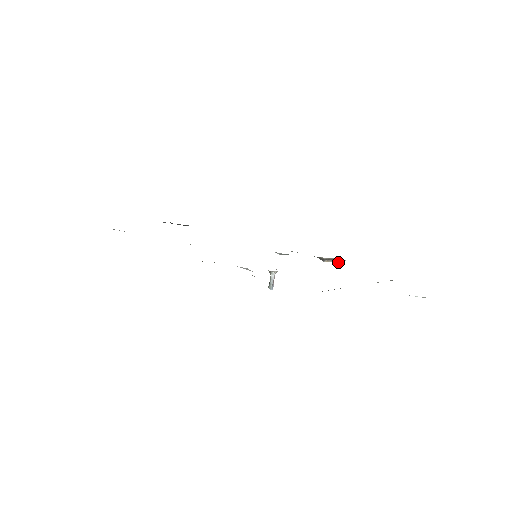
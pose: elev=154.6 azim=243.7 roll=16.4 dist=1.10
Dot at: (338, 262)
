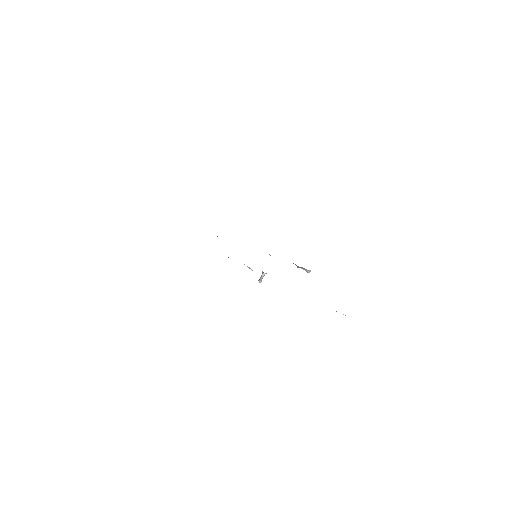
Dot at: (307, 271)
